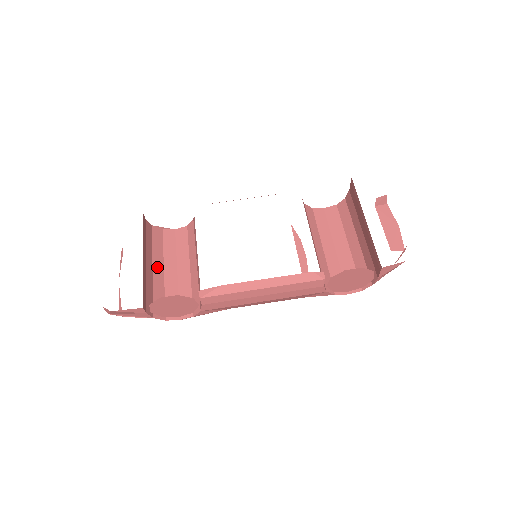
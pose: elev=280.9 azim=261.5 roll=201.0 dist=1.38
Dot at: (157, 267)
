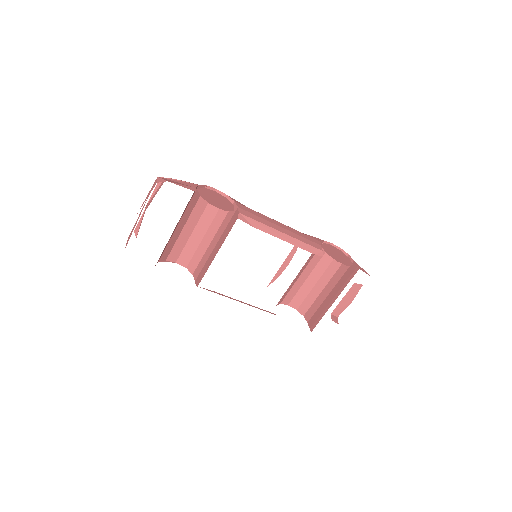
Dot at: (182, 222)
